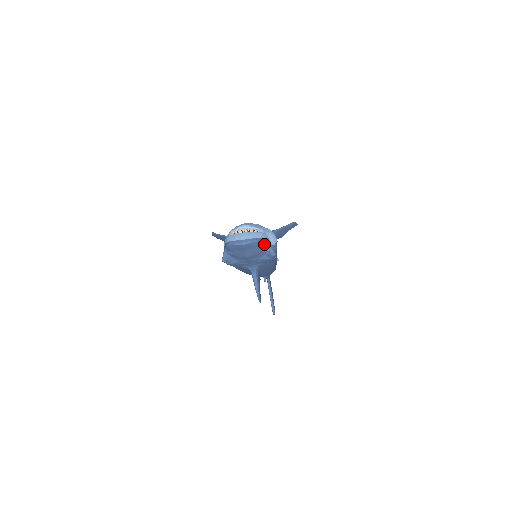
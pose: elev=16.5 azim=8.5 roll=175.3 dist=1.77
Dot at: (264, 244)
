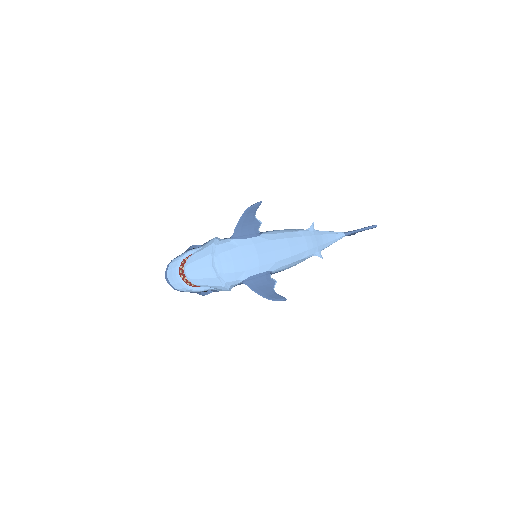
Dot at: occluded
